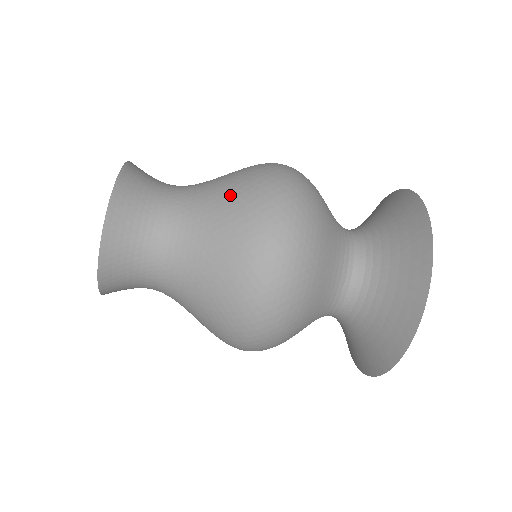
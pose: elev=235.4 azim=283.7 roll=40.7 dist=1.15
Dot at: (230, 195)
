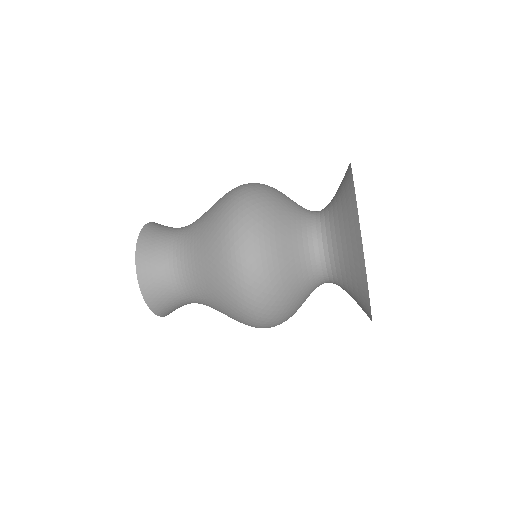
Dot at: (218, 302)
